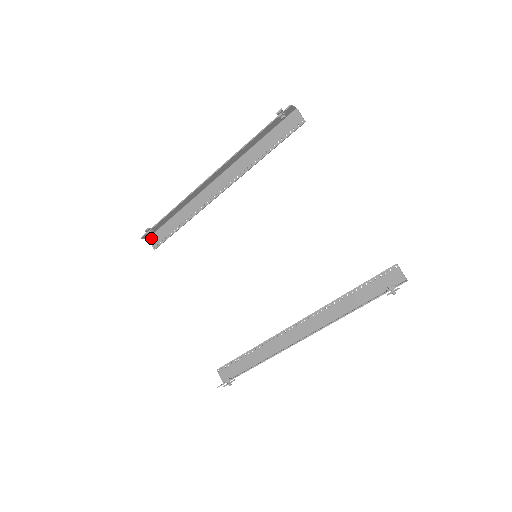
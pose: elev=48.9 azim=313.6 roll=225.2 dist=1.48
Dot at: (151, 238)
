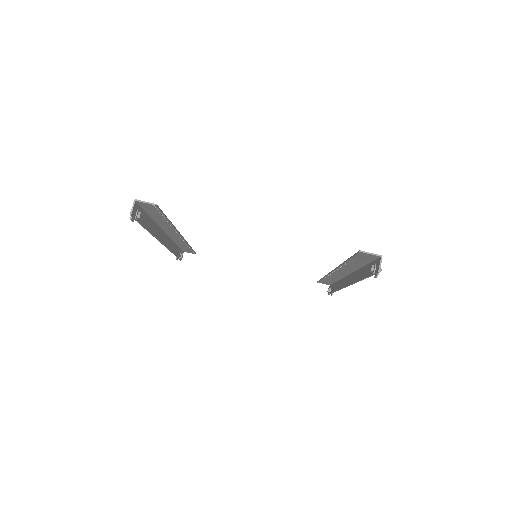
Dot at: occluded
